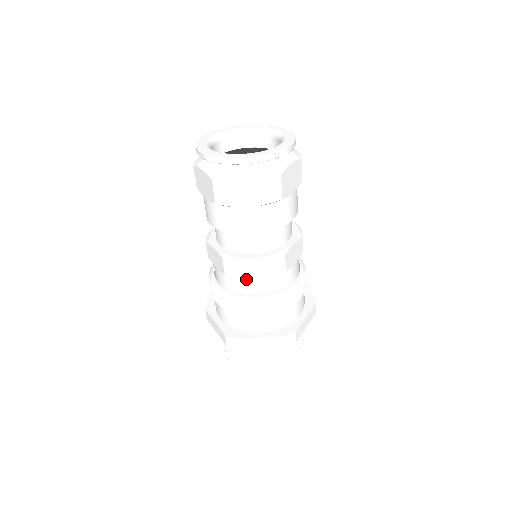
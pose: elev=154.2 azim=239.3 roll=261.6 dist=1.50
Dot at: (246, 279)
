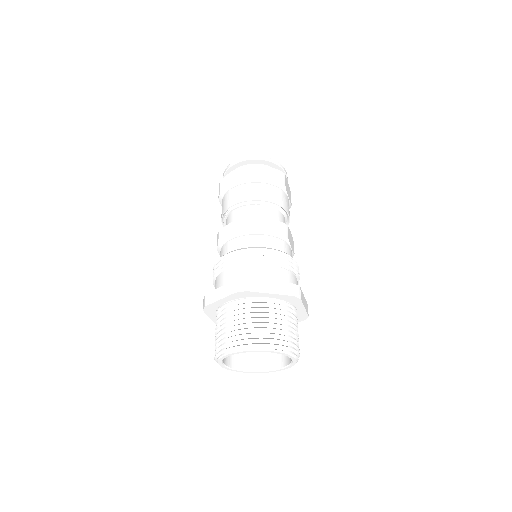
Dot at: (258, 235)
